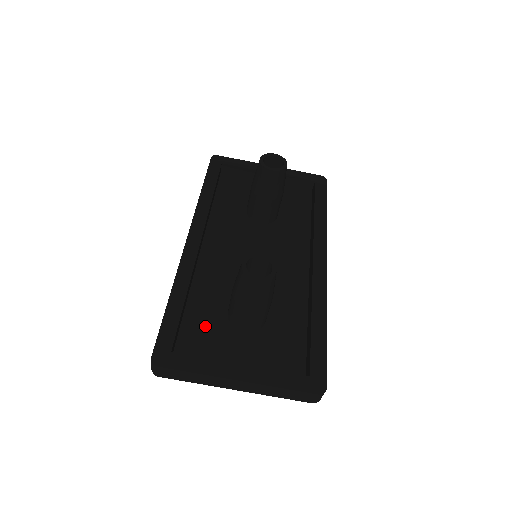
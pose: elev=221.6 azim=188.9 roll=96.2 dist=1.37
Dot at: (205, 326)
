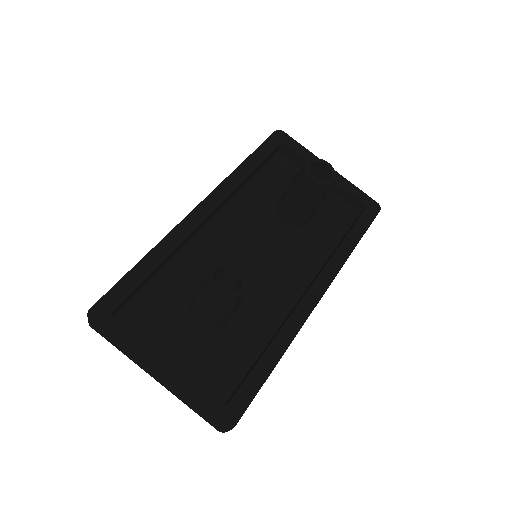
Dot at: (163, 302)
